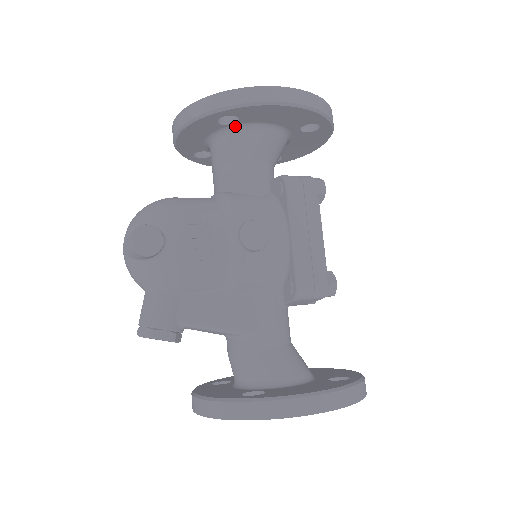
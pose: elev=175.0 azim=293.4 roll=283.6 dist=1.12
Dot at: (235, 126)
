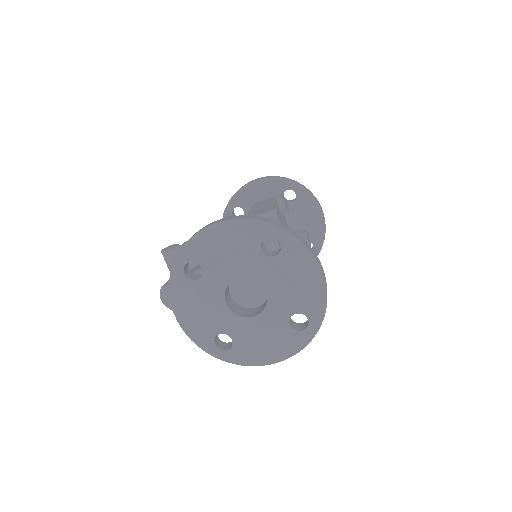
Dot at: occluded
